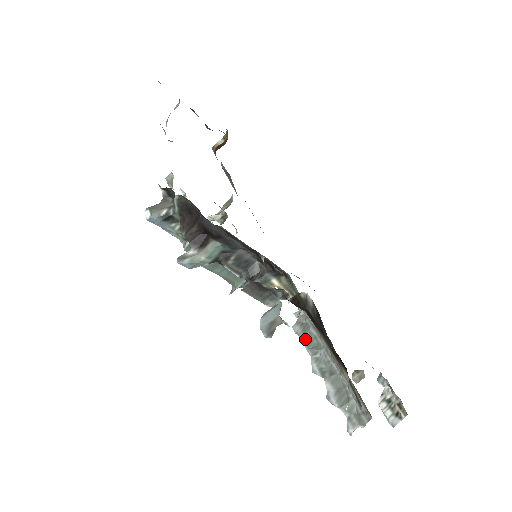
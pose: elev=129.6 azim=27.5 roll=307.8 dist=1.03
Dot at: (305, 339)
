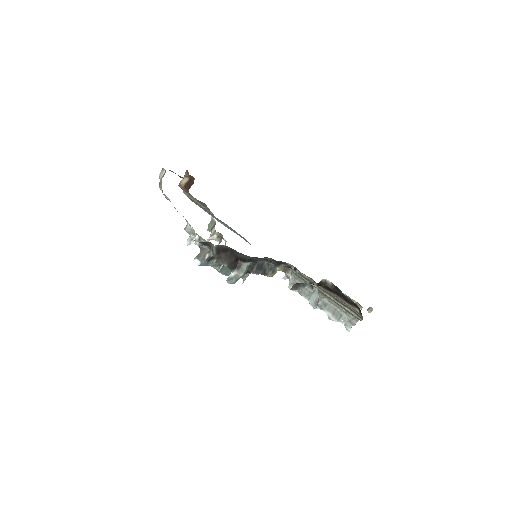
Dot at: (300, 292)
